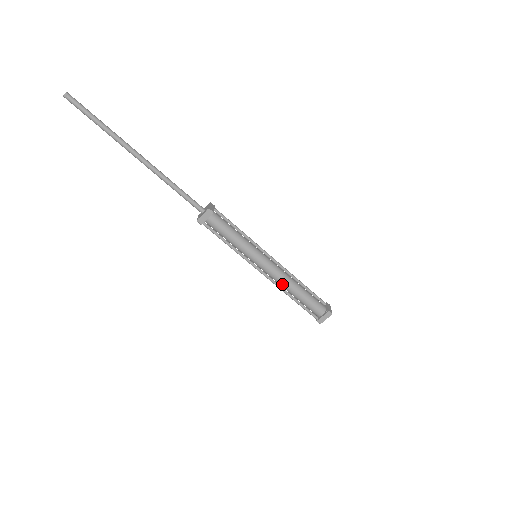
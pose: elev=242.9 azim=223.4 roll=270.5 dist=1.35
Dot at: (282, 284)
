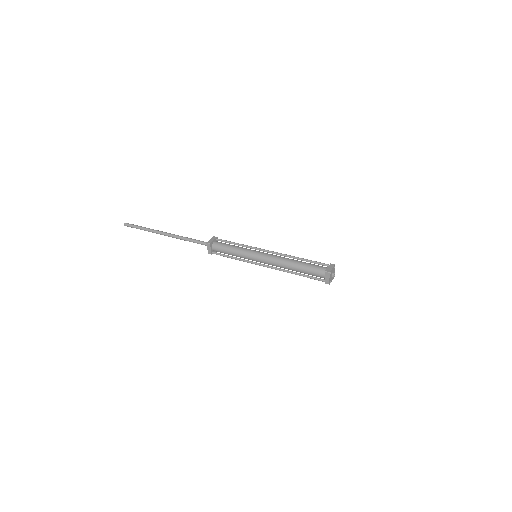
Dot at: (282, 267)
